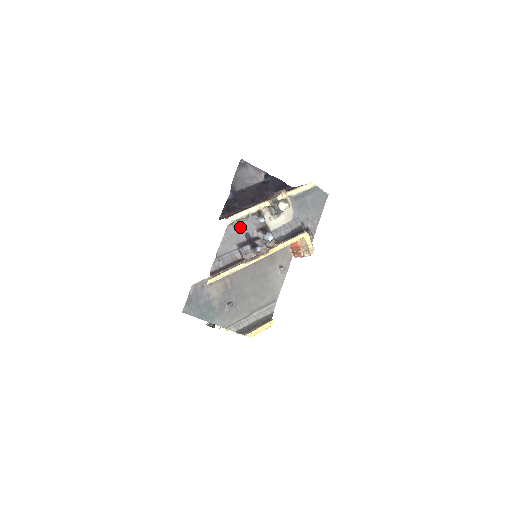
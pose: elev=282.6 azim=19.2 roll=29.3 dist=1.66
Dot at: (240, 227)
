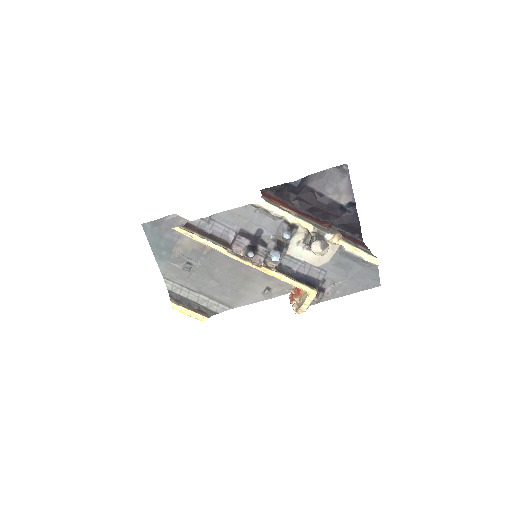
Dot at: (262, 218)
